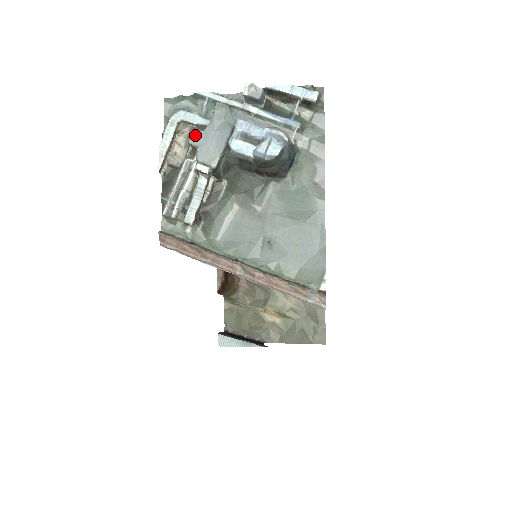
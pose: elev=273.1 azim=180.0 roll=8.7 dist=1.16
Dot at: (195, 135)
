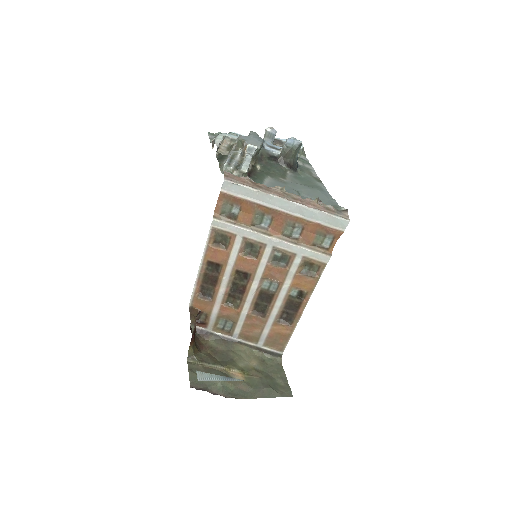
Dot at: (242, 136)
